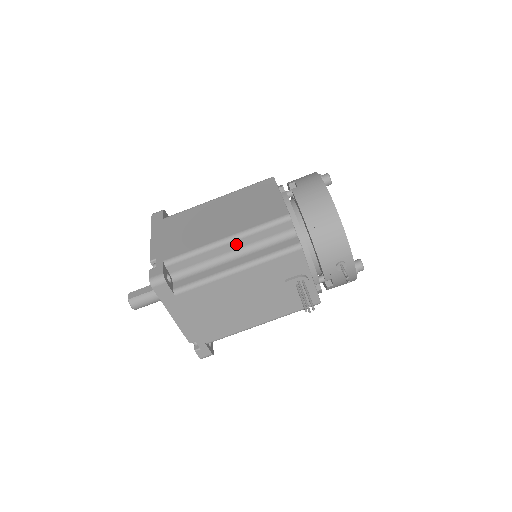
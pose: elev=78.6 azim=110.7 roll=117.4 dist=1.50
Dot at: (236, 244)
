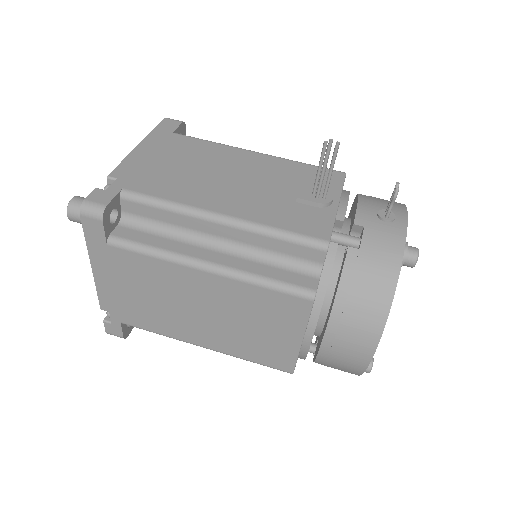
Dot at: occluded
